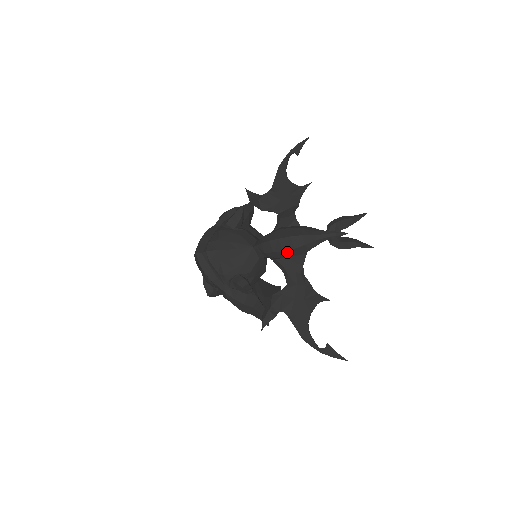
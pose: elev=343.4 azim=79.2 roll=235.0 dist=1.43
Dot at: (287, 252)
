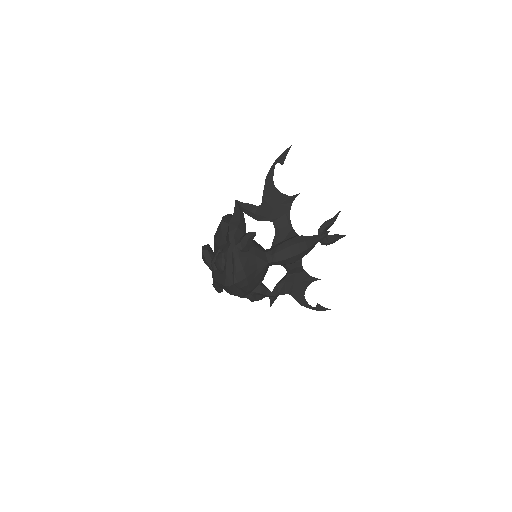
Dot at: occluded
